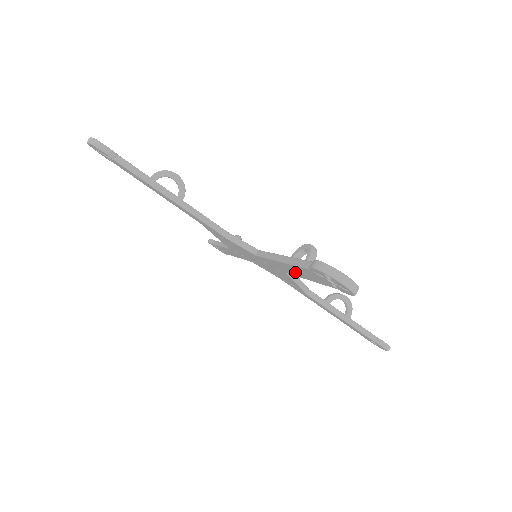
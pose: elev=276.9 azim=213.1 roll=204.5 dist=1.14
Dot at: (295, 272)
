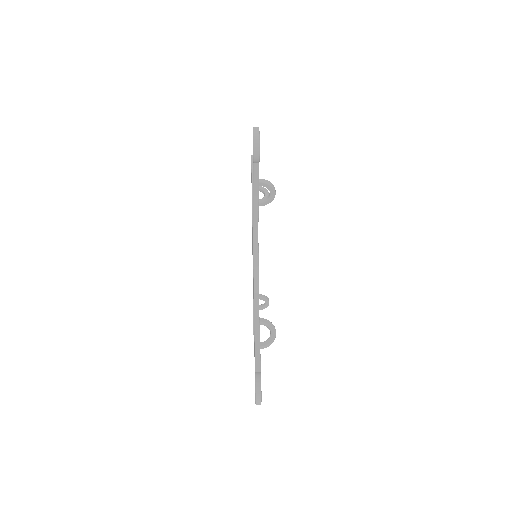
Dot at: occluded
